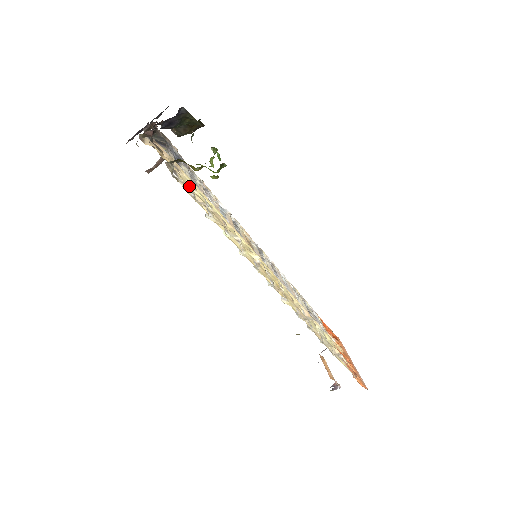
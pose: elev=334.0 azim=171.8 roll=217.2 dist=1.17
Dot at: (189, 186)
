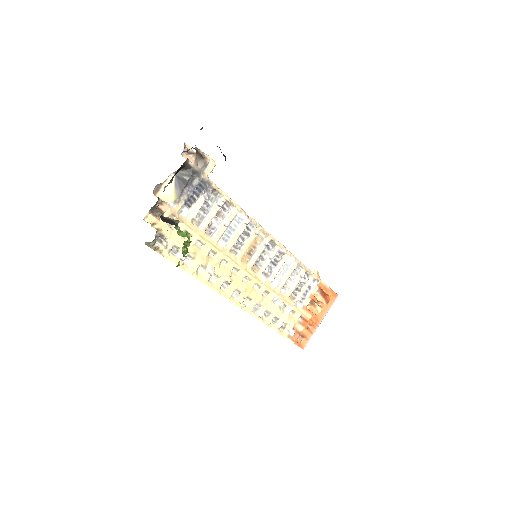
Dot at: (177, 240)
